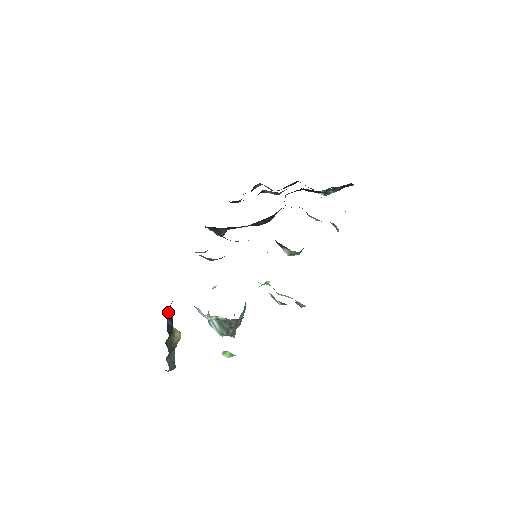
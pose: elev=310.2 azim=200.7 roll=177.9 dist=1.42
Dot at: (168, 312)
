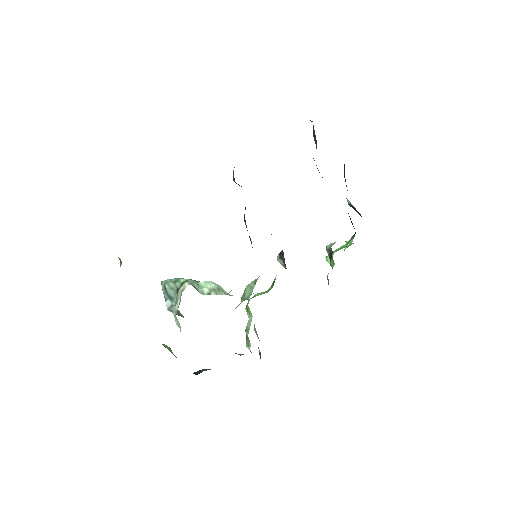
Dot at: occluded
